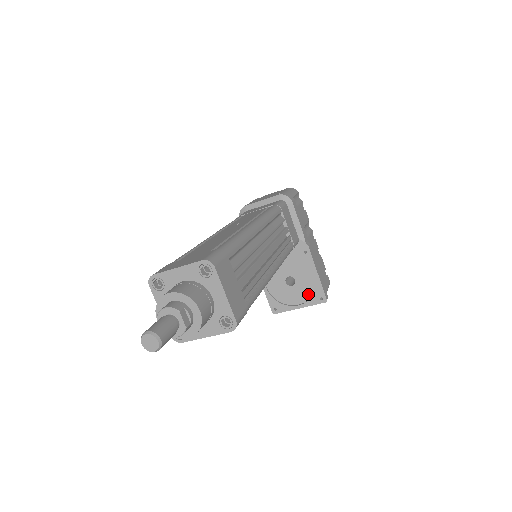
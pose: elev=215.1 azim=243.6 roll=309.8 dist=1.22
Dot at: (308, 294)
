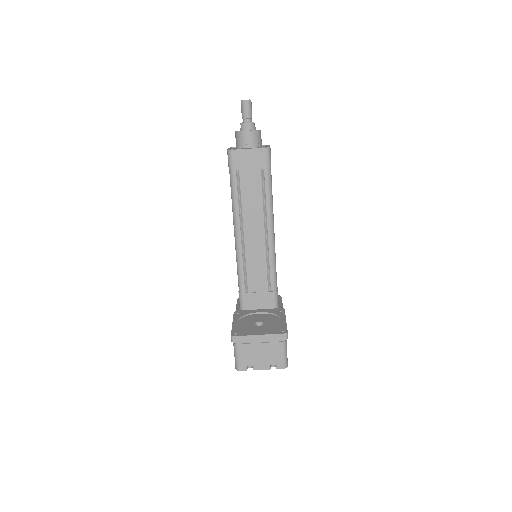
Dot at: (271, 330)
